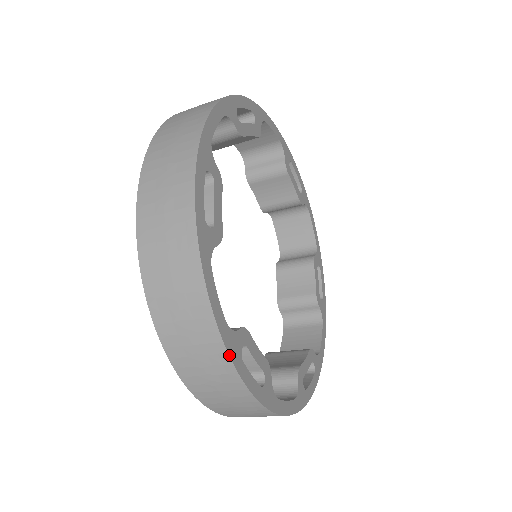
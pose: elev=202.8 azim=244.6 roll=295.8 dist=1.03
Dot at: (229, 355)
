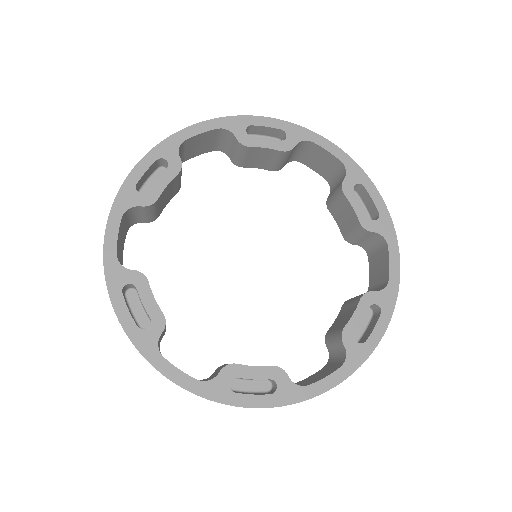
Dot at: occluded
